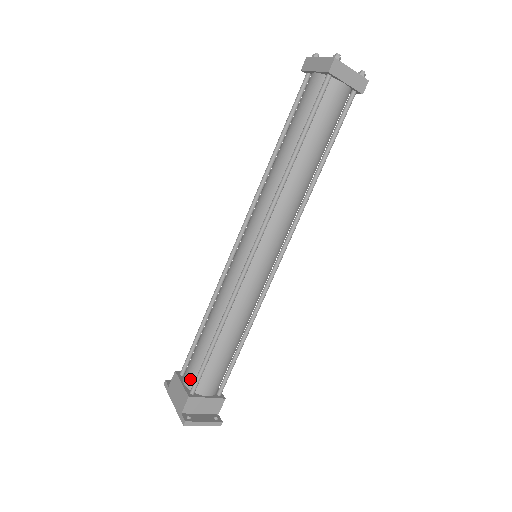
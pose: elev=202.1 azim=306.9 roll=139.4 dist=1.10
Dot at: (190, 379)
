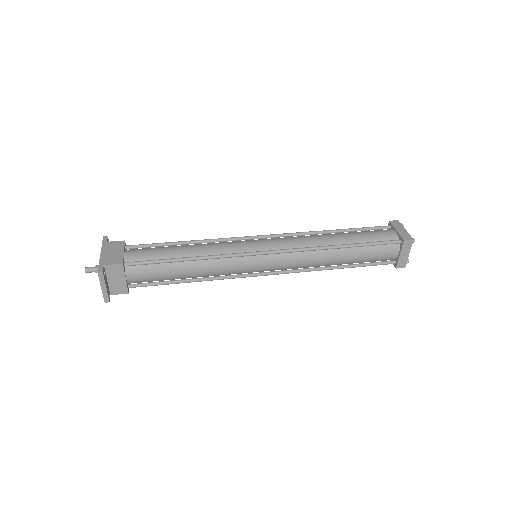
Dot at: (134, 257)
